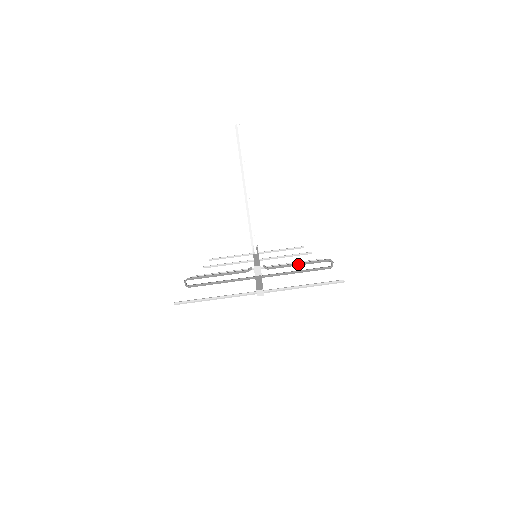
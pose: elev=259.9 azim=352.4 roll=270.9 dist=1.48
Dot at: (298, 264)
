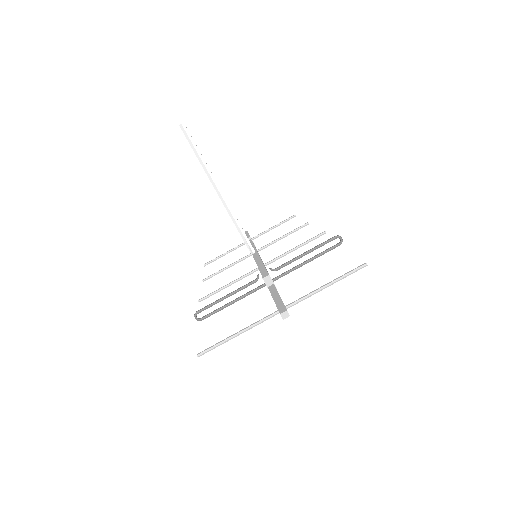
Dot at: (306, 253)
